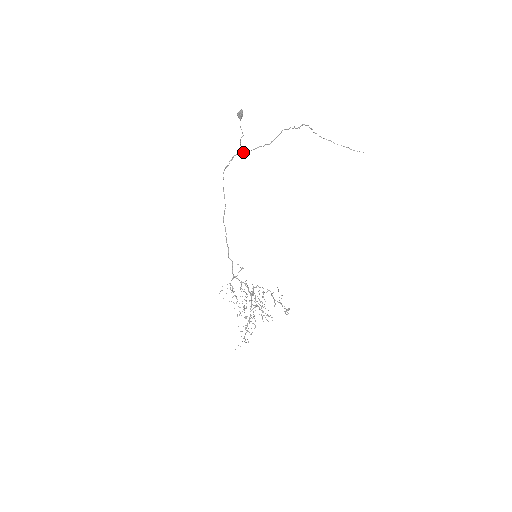
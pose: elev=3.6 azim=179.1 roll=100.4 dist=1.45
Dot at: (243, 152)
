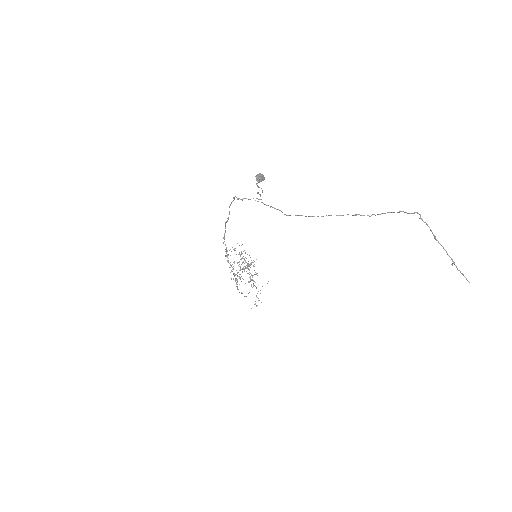
Dot at: occluded
